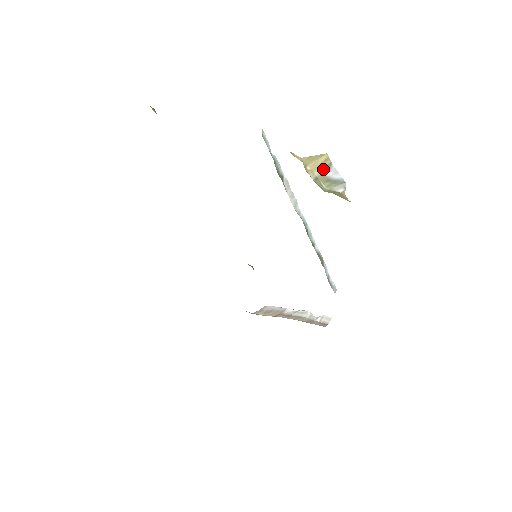
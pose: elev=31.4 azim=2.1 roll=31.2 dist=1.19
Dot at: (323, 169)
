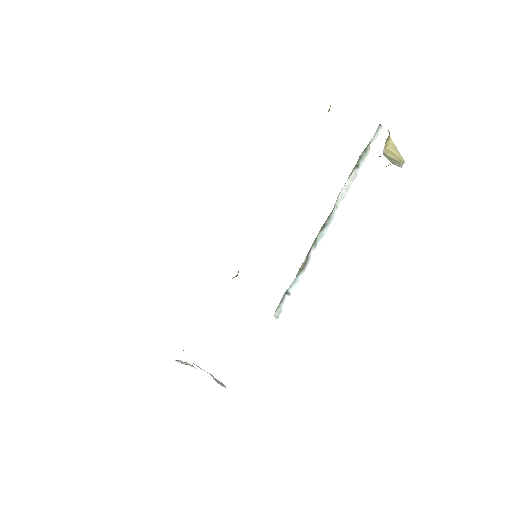
Dot at: (394, 159)
